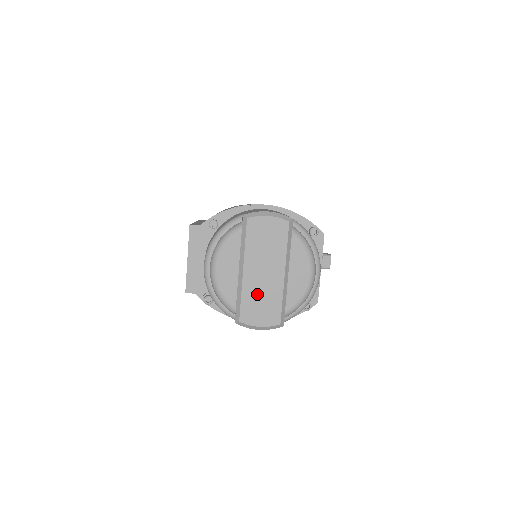
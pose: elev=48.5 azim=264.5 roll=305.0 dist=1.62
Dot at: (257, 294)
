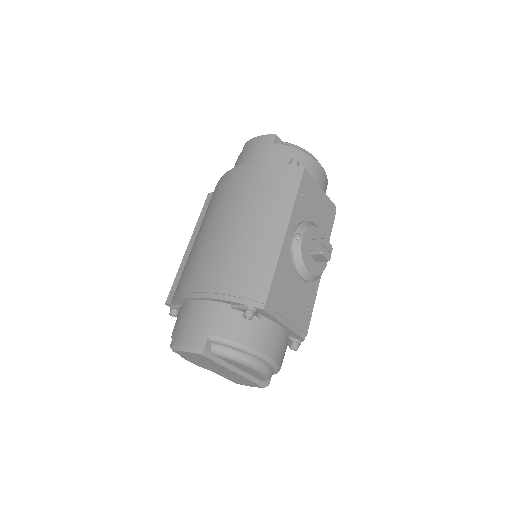
Dot at: (230, 377)
